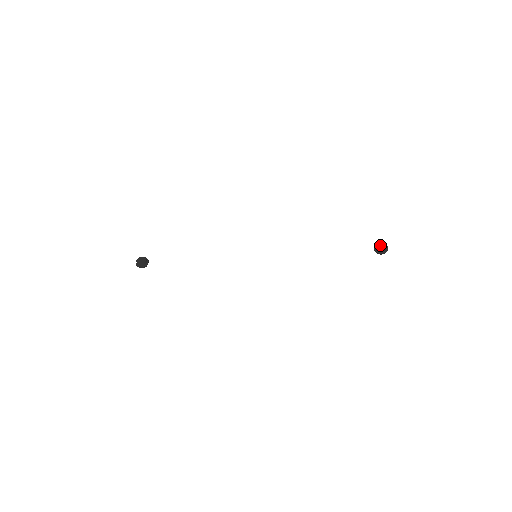
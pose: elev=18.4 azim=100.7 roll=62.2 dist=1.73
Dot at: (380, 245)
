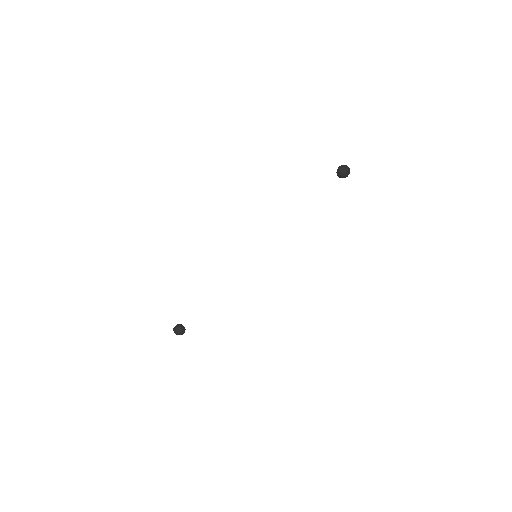
Dot at: occluded
